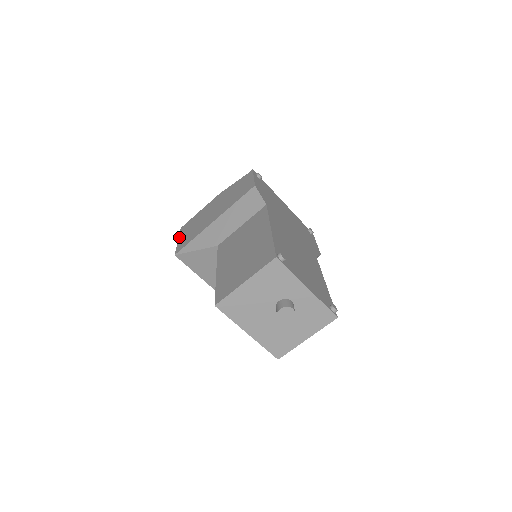
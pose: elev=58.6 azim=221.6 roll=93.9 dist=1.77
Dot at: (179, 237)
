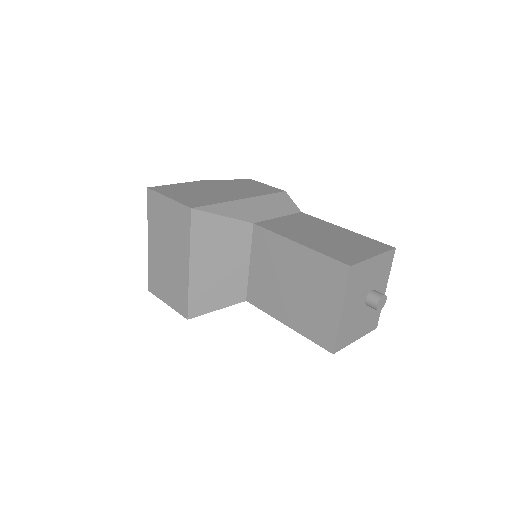
Dot at: (166, 194)
